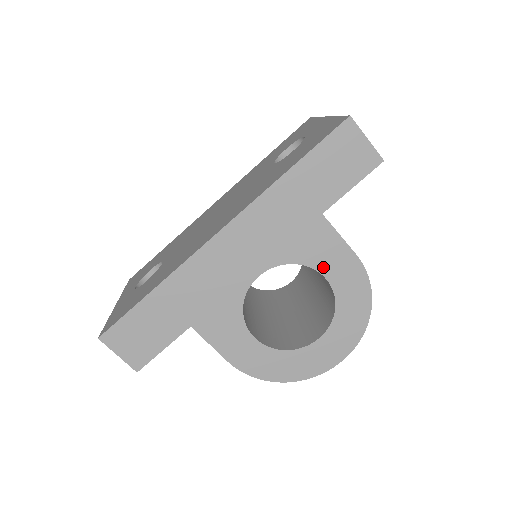
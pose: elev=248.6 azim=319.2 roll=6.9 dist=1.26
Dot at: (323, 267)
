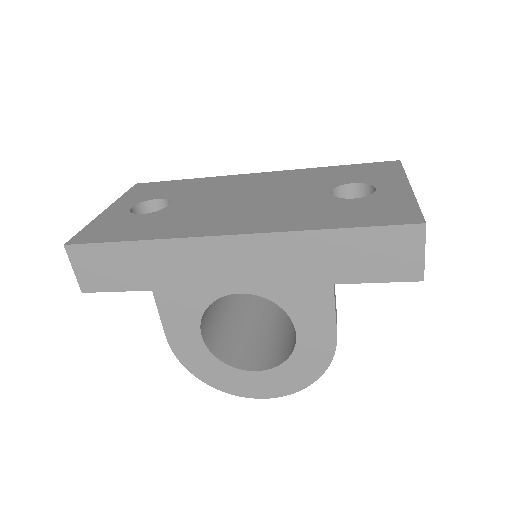
Dot at: (301, 324)
